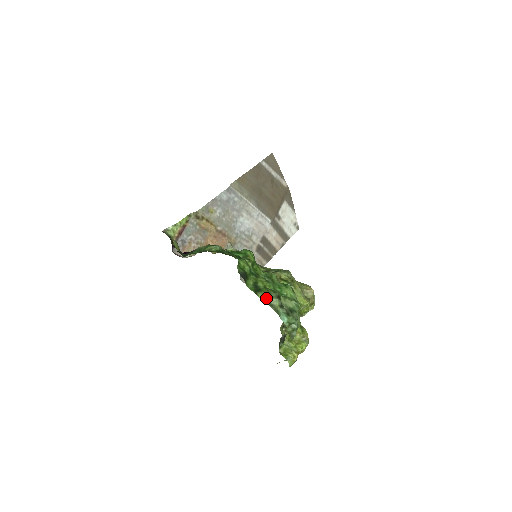
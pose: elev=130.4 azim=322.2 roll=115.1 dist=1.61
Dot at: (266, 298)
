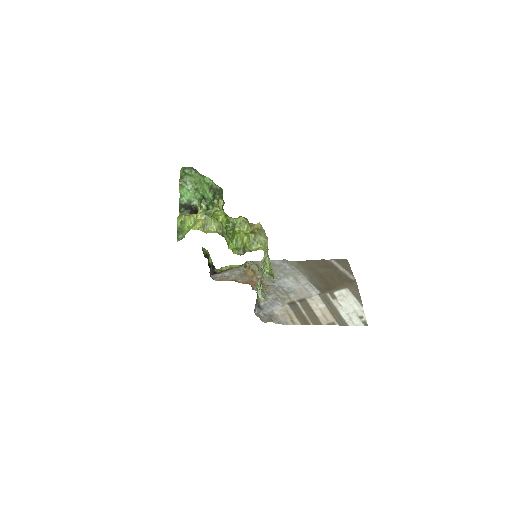
Dot at: occluded
